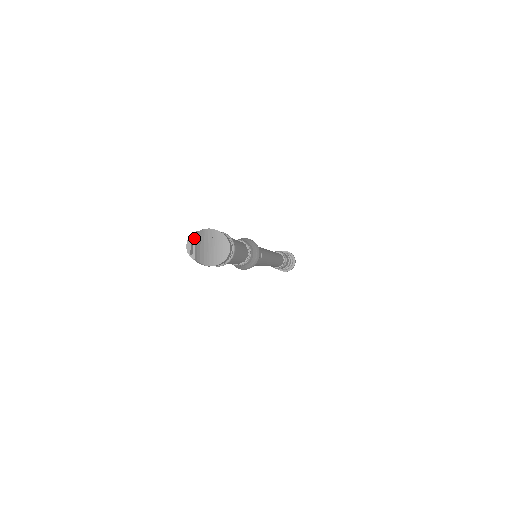
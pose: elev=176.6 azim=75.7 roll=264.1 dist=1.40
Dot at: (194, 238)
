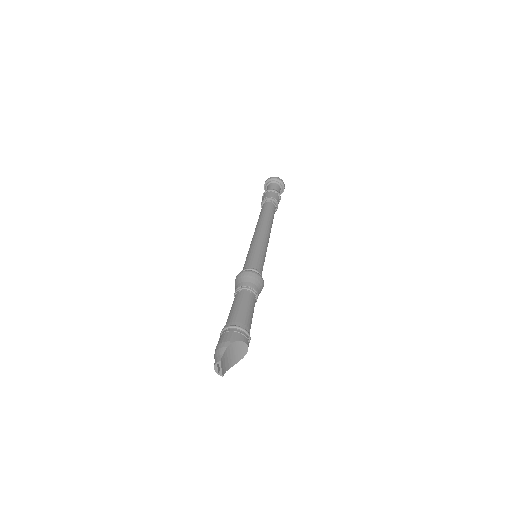
Dot at: (220, 365)
